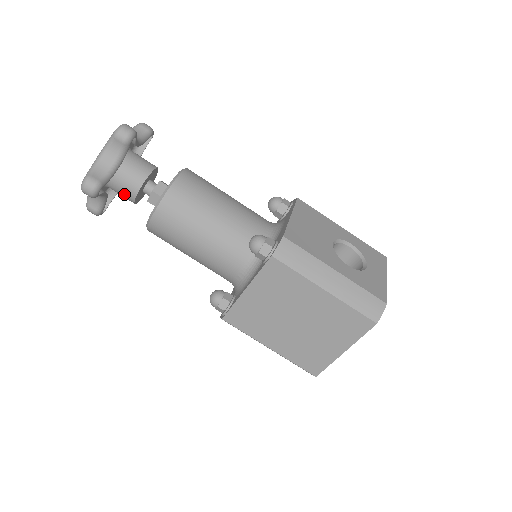
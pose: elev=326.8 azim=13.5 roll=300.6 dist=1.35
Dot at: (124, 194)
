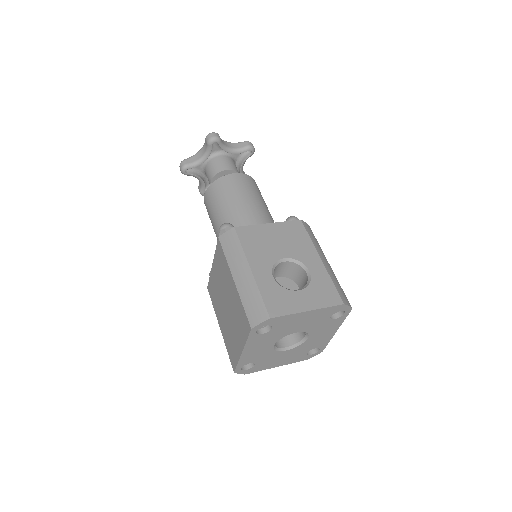
Dot at: occluded
